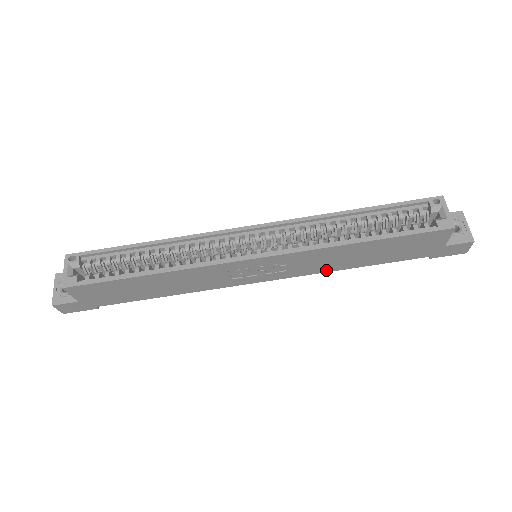
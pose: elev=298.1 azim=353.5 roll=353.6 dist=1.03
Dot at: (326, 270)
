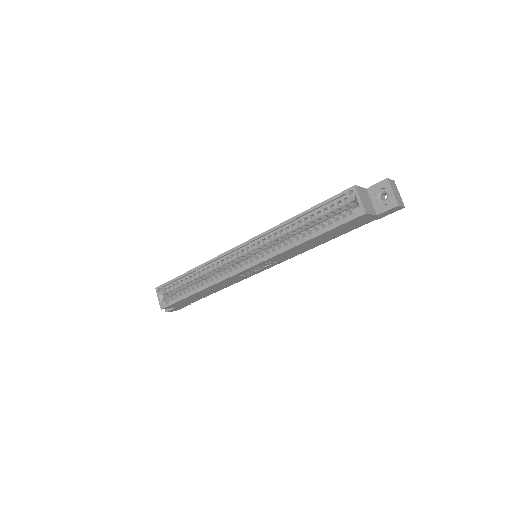
Dot at: (304, 251)
